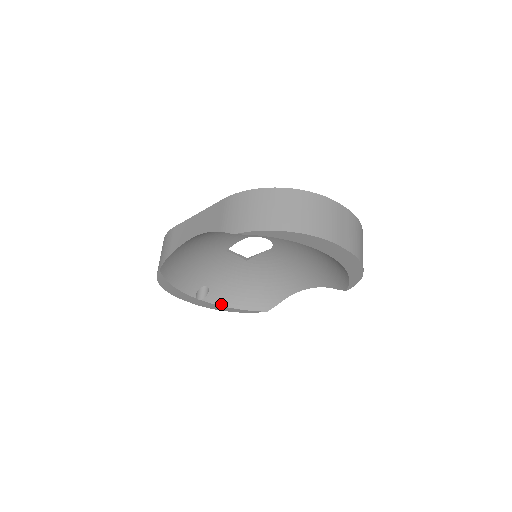
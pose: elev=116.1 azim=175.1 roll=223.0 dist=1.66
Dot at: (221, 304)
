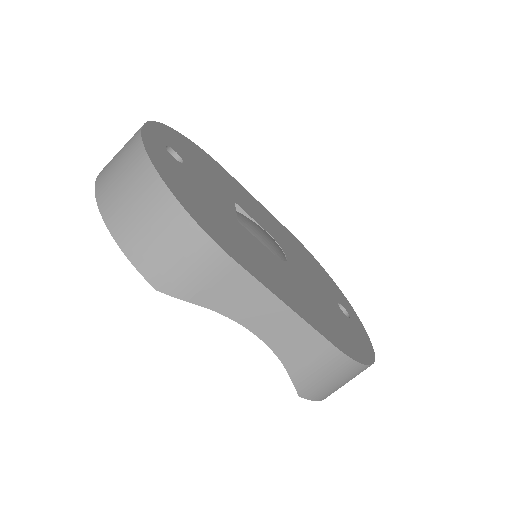
Dot at: occluded
